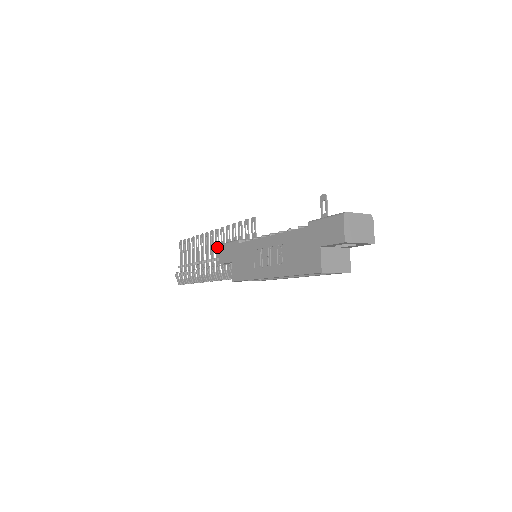
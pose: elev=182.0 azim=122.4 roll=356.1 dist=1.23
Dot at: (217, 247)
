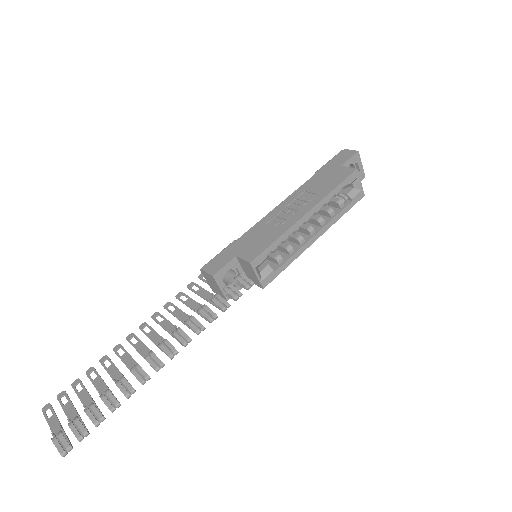
Dot at: (166, 322)
